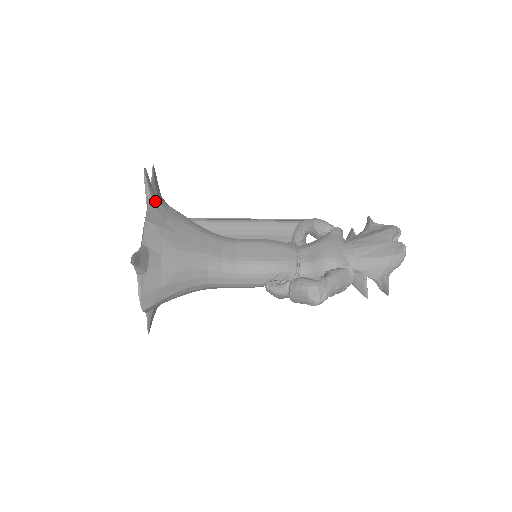
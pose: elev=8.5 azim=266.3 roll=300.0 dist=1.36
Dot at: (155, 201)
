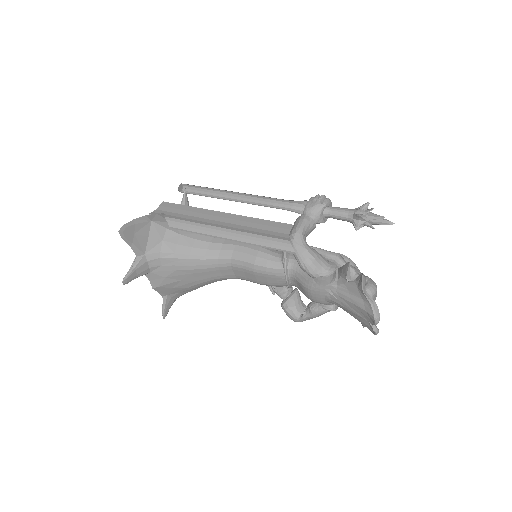
Dot at: (148, 269)
